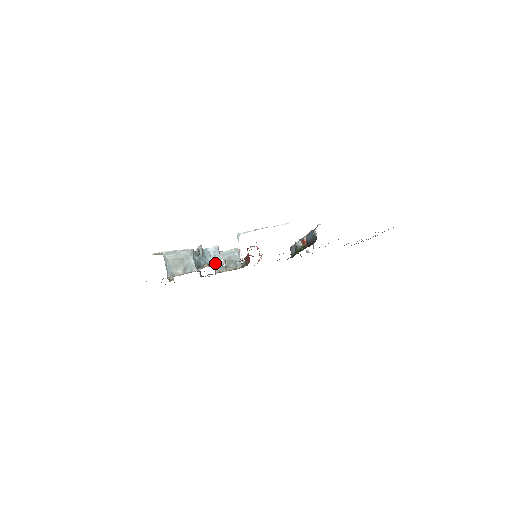
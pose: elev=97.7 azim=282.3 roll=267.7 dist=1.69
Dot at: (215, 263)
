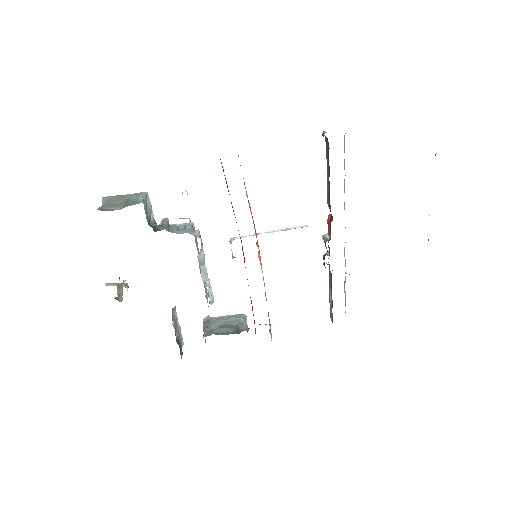
Dot at: (179, 218)
